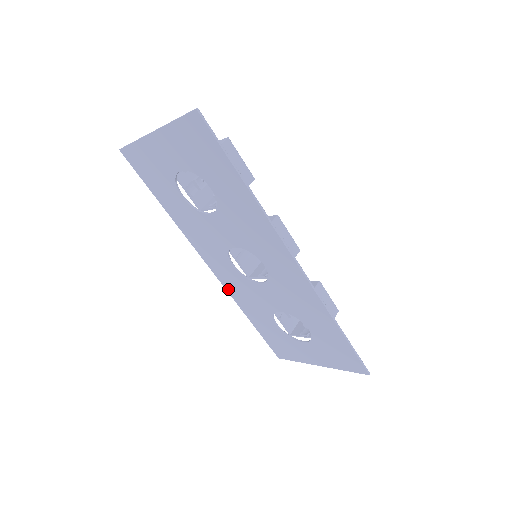
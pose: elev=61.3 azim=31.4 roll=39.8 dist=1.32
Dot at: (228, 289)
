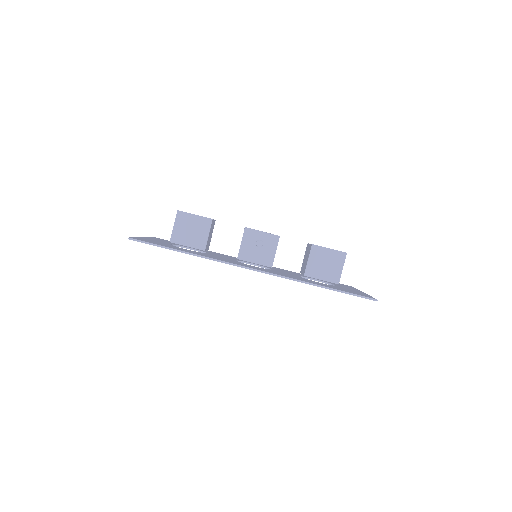
Dot at: occluded
